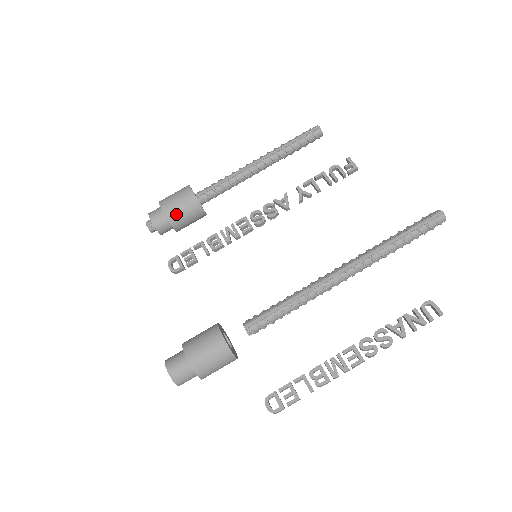
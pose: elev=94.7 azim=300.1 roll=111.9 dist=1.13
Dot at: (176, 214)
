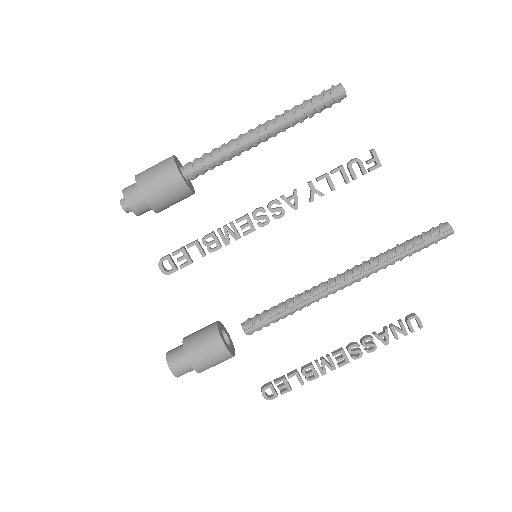
Dot at: (162, 203)
